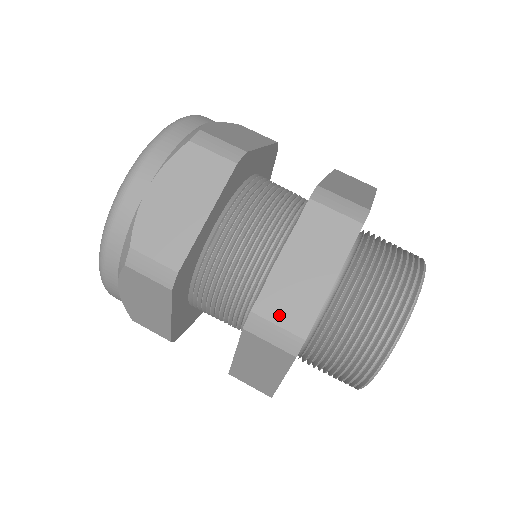
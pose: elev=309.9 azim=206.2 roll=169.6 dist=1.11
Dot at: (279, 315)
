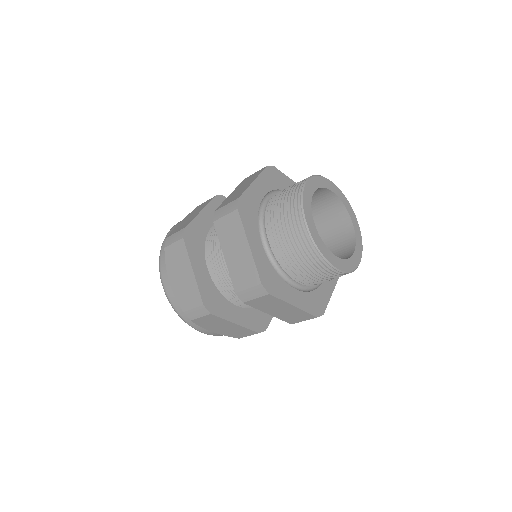
Dot at: (227, 203)
